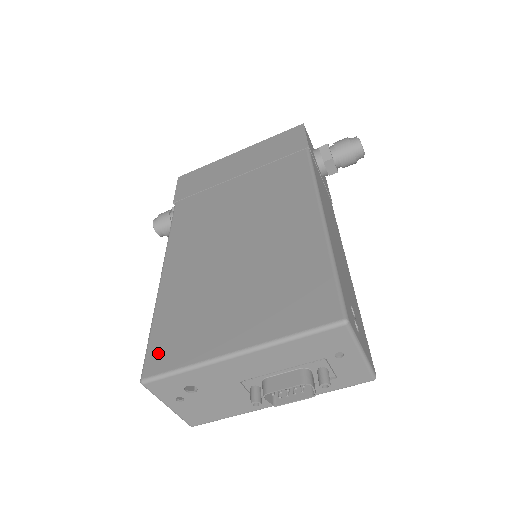
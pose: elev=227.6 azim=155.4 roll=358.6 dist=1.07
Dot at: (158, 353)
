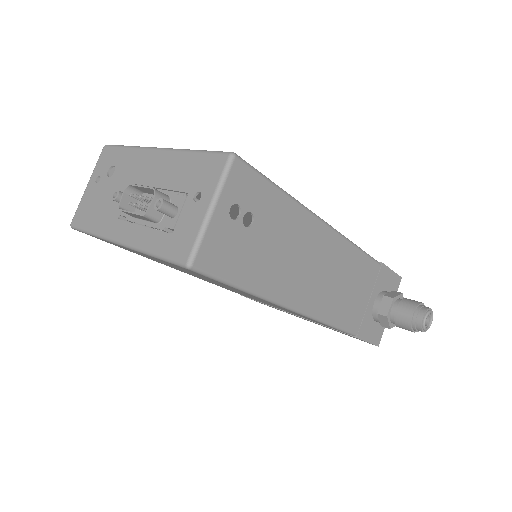
Dot at: occluded
